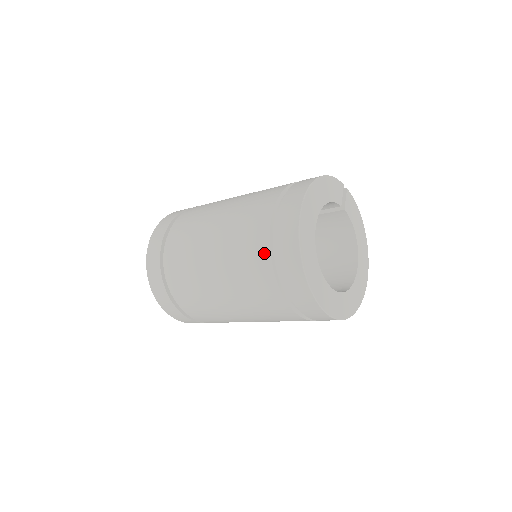
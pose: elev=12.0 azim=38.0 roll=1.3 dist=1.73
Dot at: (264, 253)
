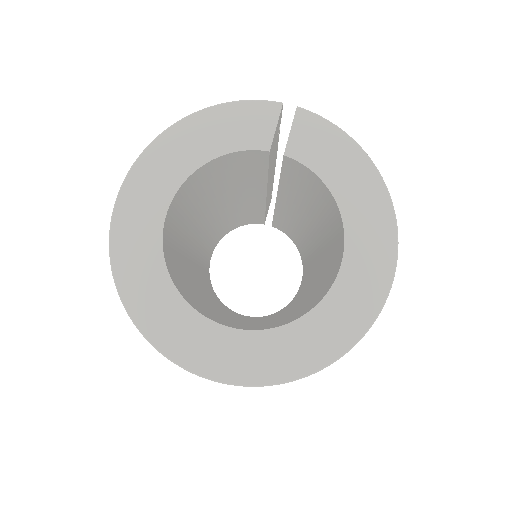
Dot at: occluded
